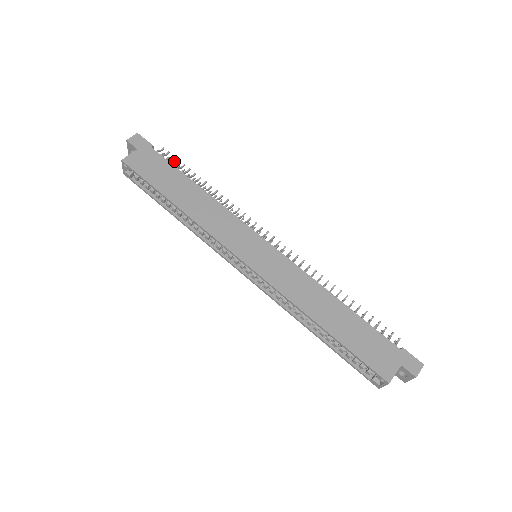
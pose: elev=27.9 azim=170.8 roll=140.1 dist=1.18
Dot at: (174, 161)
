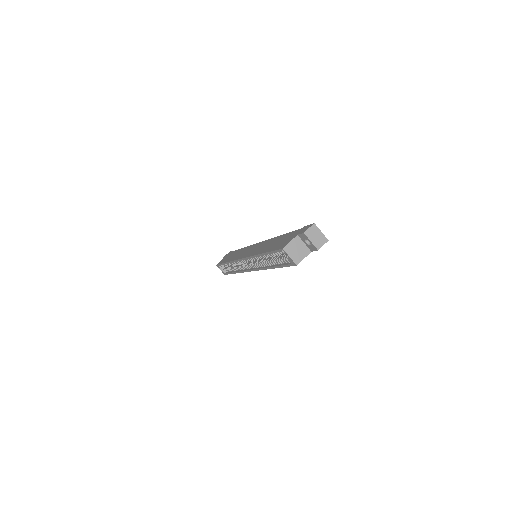
Dot at: occluded
